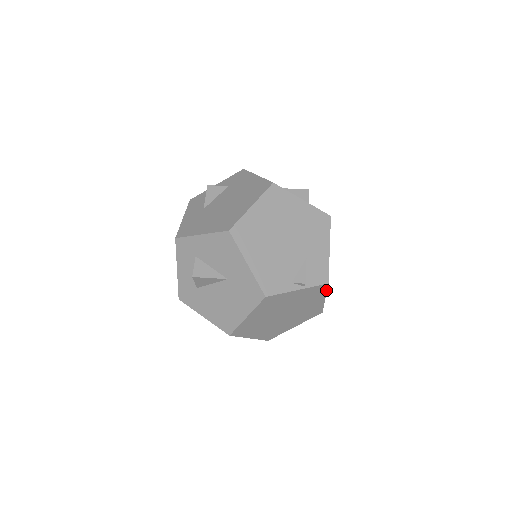
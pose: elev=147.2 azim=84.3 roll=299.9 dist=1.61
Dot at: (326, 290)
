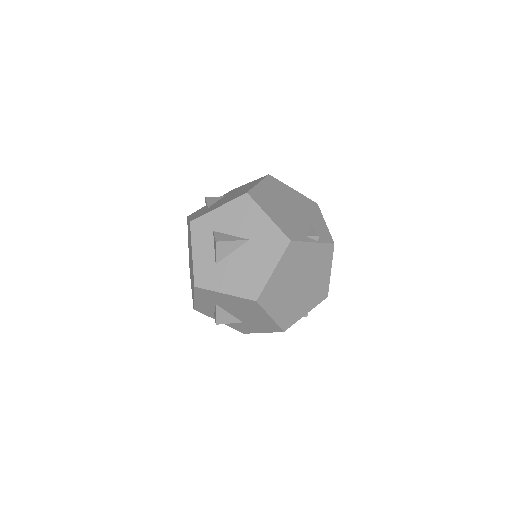
Dot at: (332, 256)
